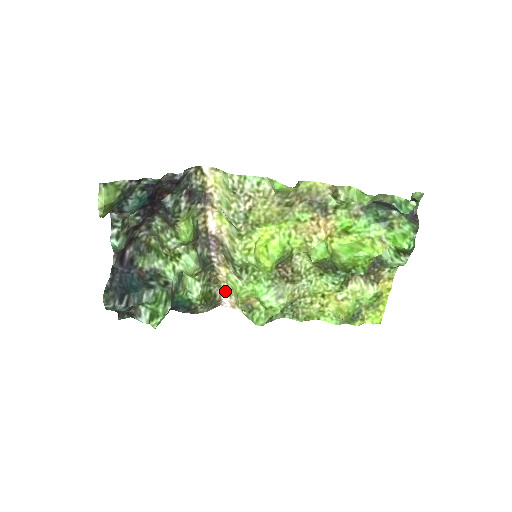
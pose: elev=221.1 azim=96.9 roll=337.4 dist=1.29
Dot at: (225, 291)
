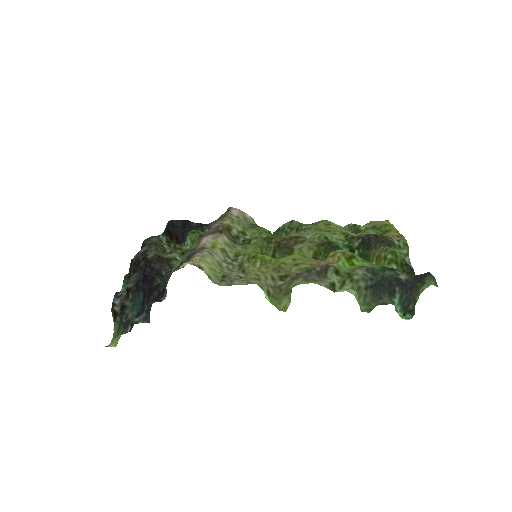
Dot at: (232, 215)
